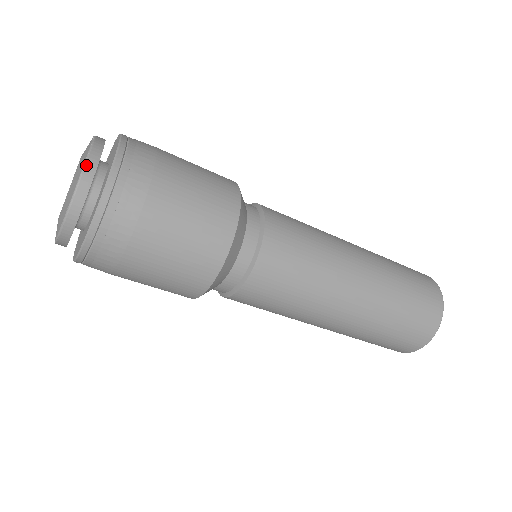
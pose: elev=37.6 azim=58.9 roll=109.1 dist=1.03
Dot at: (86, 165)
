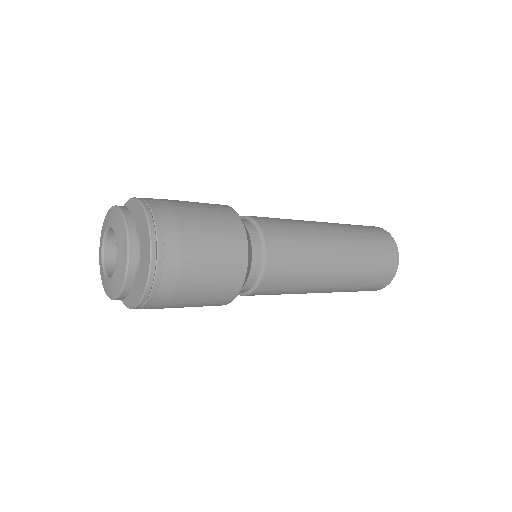
Dot at: (125, 283)
